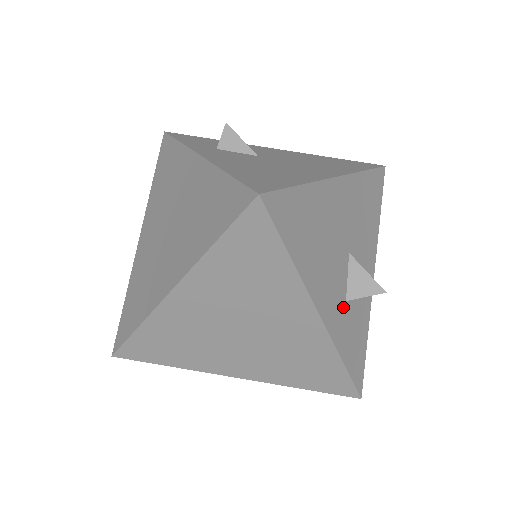
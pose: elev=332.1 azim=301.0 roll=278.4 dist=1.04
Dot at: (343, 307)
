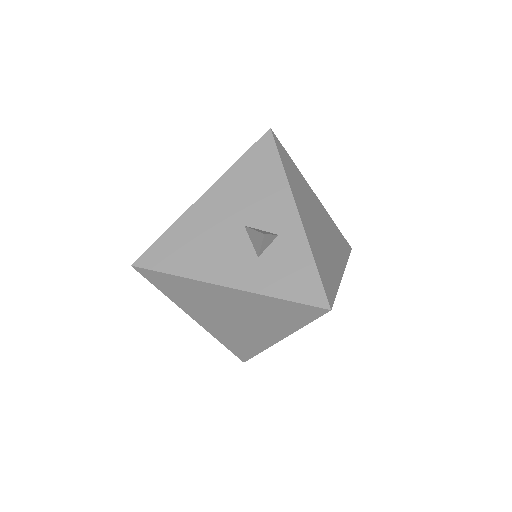
Dot at: (256, 263)
